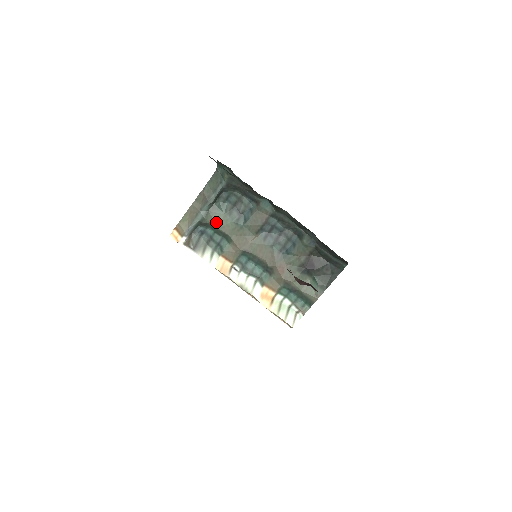
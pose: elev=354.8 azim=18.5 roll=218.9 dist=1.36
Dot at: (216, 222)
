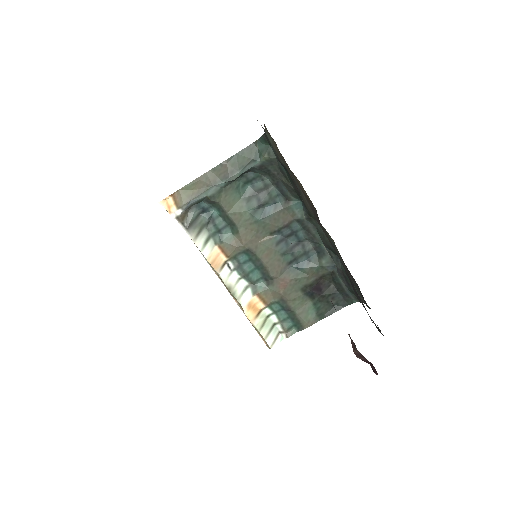
Dot at: (228, 205)
